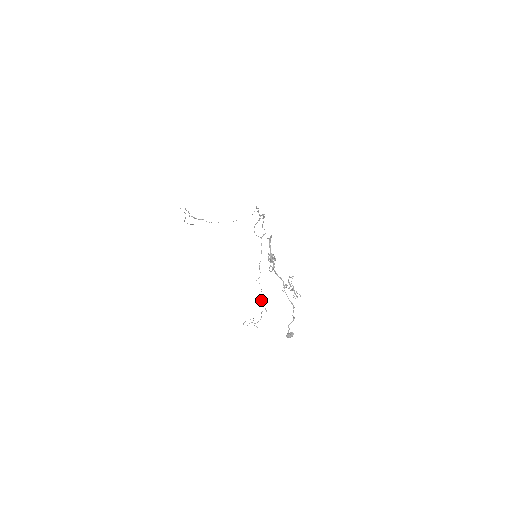
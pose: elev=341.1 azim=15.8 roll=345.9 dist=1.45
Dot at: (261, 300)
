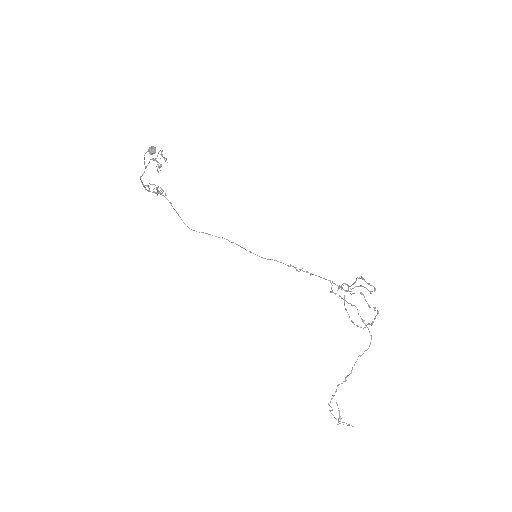
Dot at: occluded
